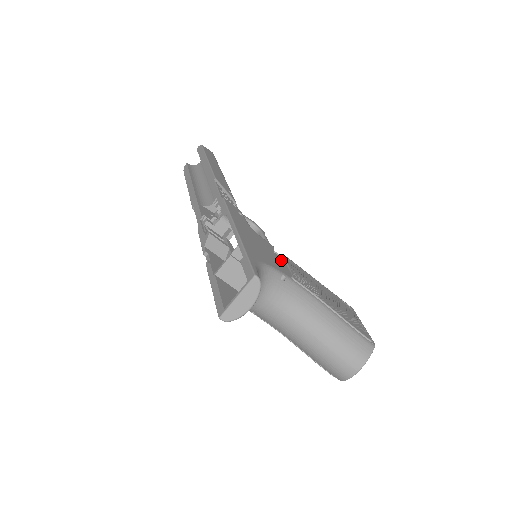
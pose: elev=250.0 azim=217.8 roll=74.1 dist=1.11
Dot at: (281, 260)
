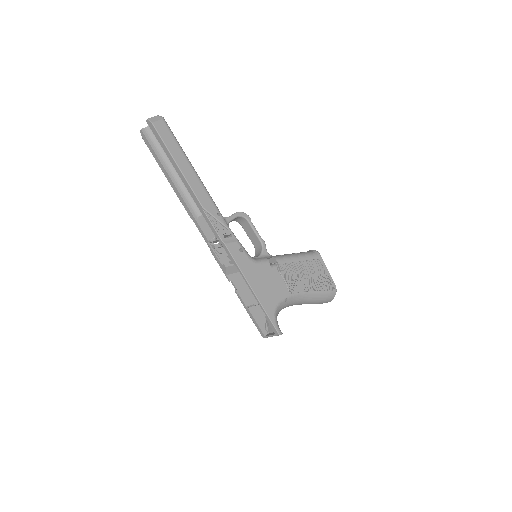
Dot at: (278, 278)
